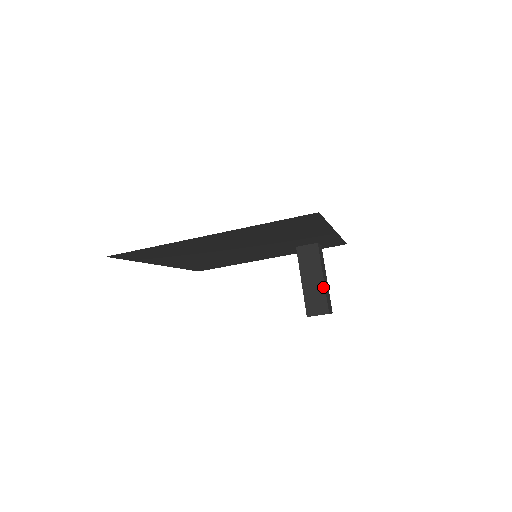
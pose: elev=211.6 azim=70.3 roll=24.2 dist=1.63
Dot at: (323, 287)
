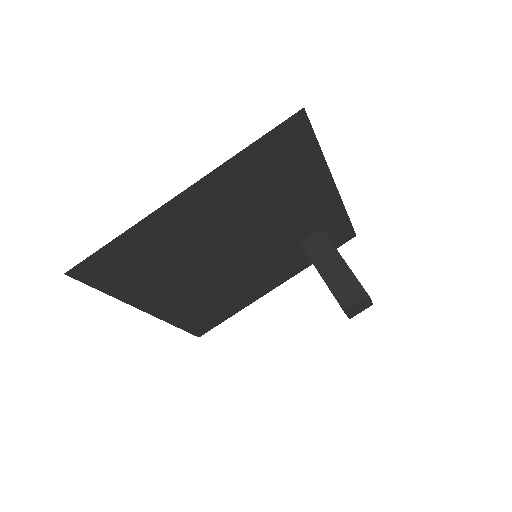
Dot at: (348, 270)
